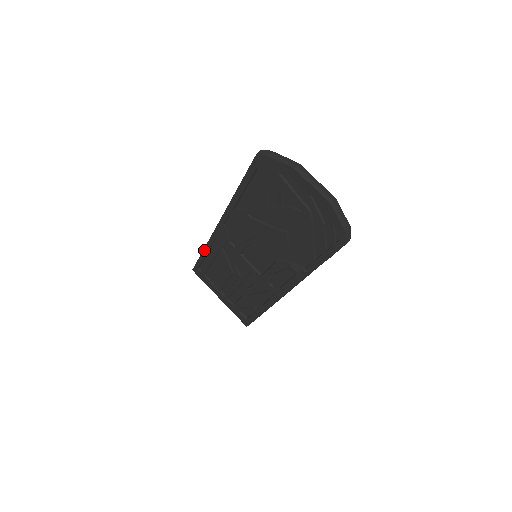
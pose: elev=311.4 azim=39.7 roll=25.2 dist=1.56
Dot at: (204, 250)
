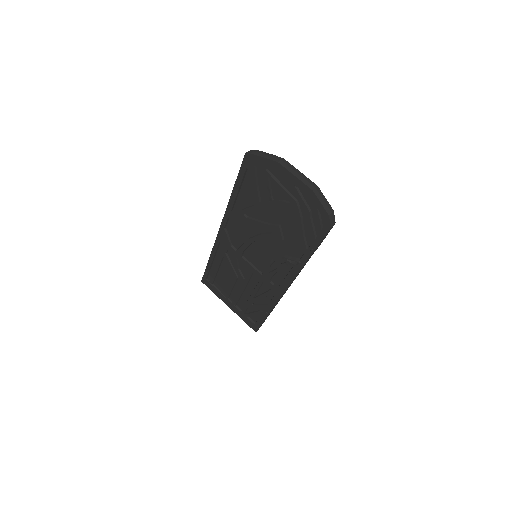
Dot at: (210, 258)
